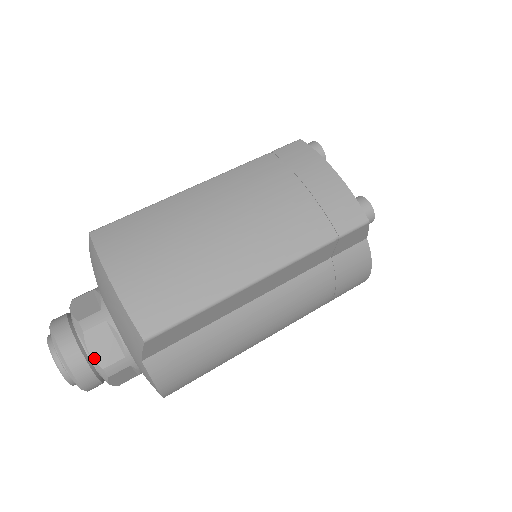
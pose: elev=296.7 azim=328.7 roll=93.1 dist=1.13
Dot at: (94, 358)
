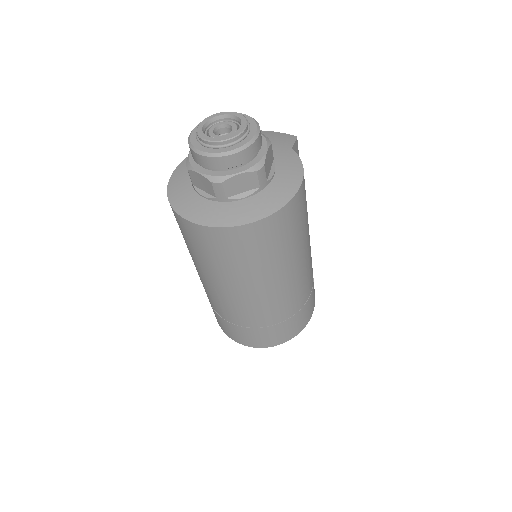
Dot at: occluded
